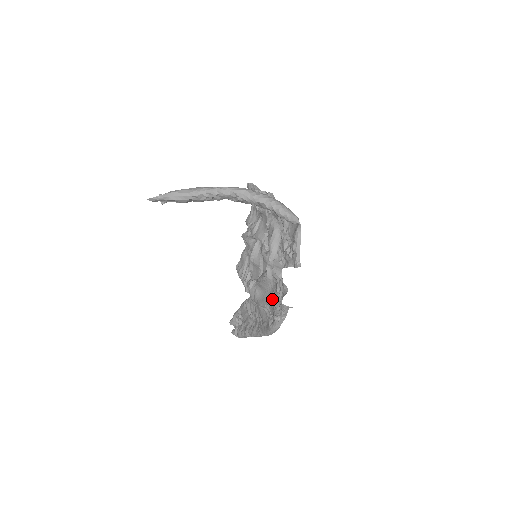
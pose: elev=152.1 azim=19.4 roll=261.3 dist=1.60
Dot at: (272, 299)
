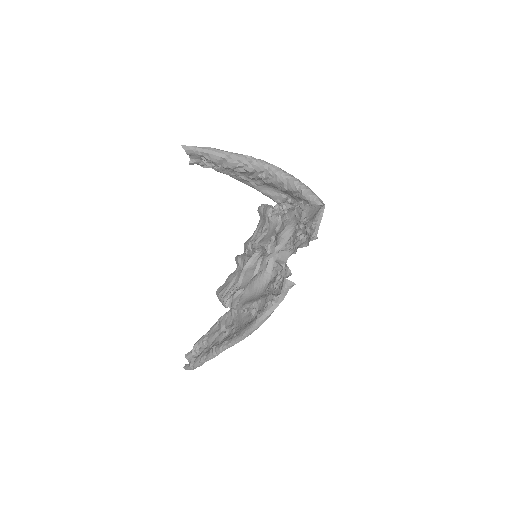
Dot at: (265, 294)
